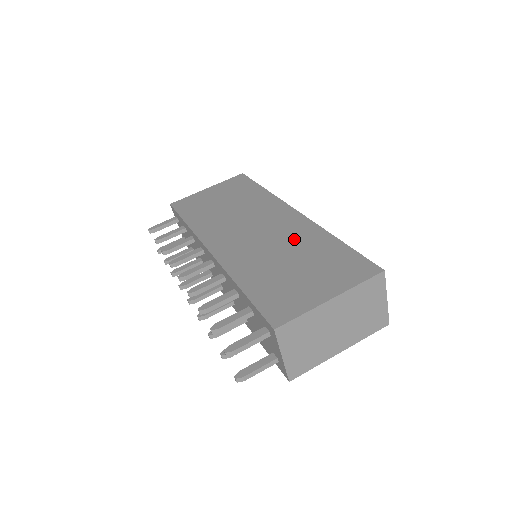
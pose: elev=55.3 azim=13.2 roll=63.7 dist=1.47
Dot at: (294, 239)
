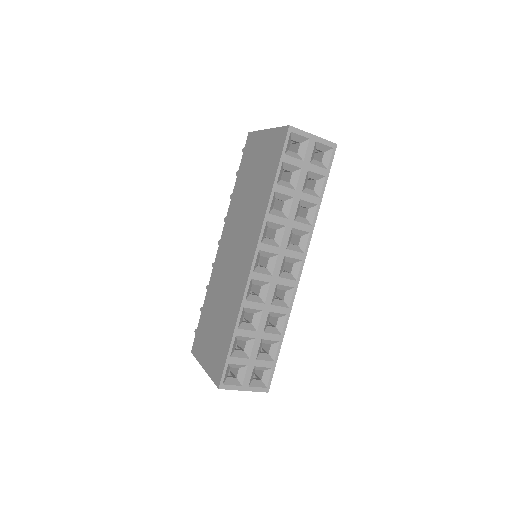
Dot at: (230, 296)
